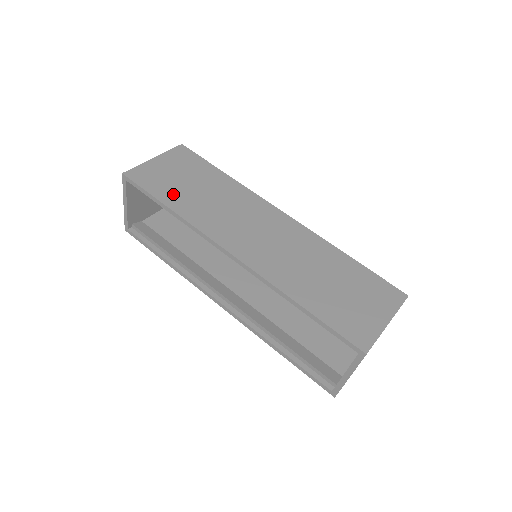
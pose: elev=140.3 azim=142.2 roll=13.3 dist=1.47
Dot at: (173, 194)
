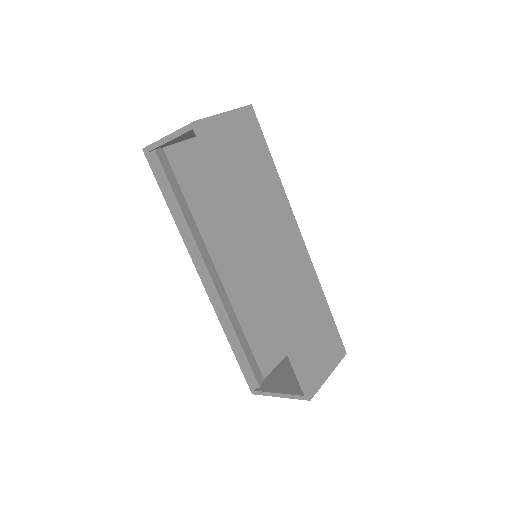
Dot at: (231, 175)
